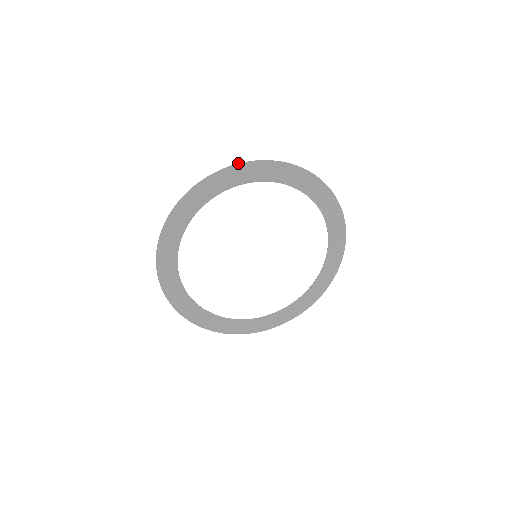
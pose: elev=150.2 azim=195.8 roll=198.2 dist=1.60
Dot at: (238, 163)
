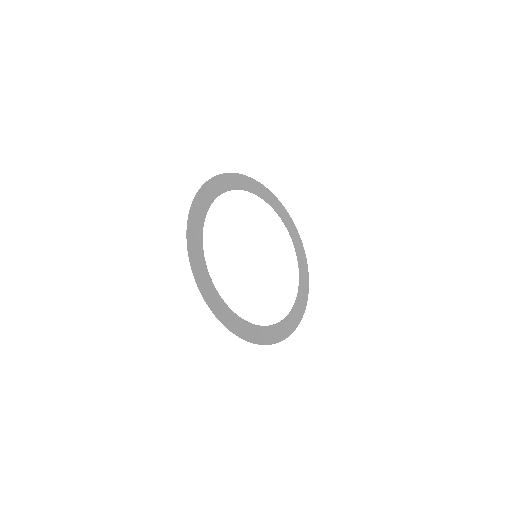
Dot at: (234, 173)
